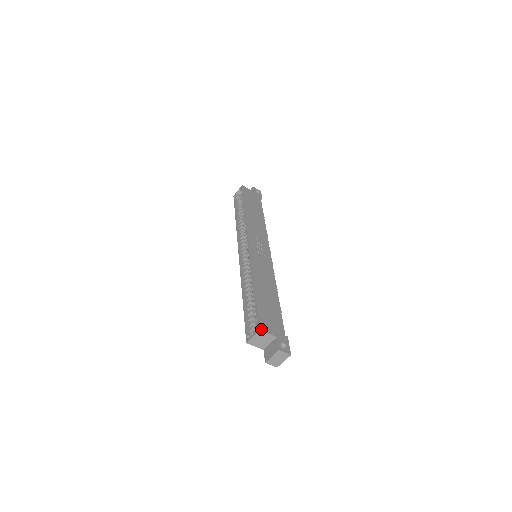
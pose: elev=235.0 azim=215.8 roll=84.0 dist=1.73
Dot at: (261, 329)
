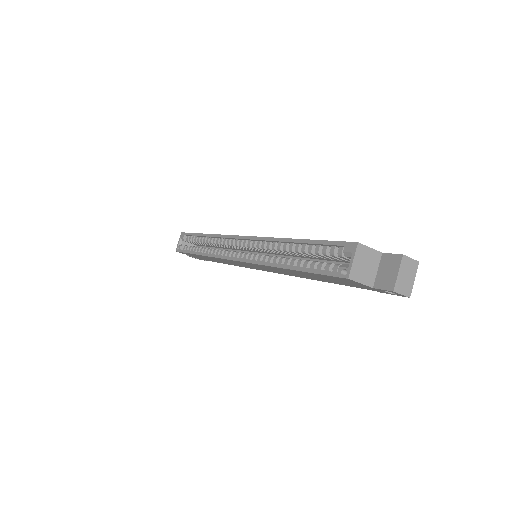
Dot at: (358, 243)
